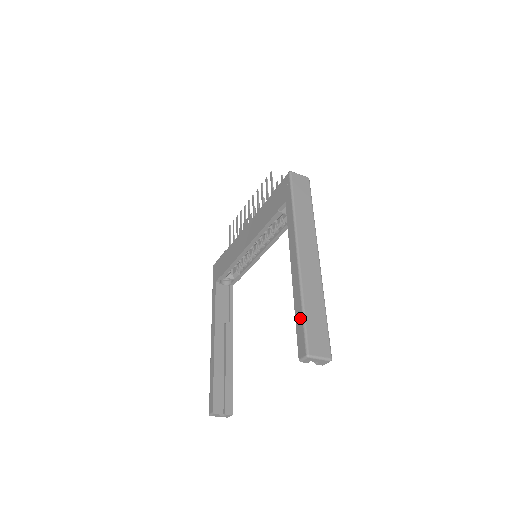
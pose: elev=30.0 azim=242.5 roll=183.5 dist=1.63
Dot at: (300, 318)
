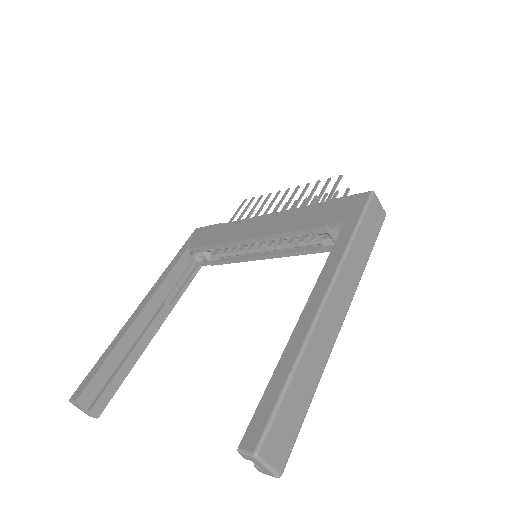
Dot at: (277, 390)
